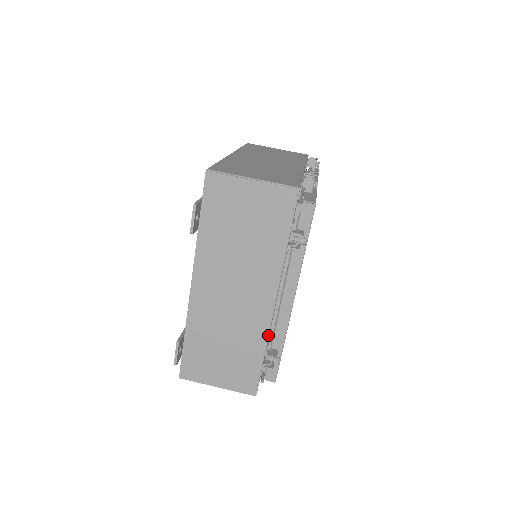
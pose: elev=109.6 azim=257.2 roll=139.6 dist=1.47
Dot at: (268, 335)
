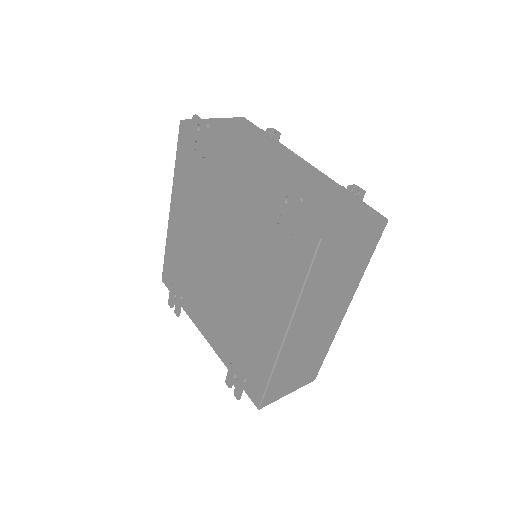
Dot at: (330, 178)
